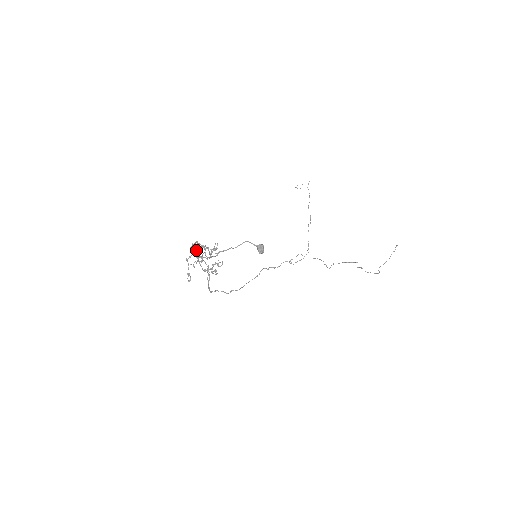
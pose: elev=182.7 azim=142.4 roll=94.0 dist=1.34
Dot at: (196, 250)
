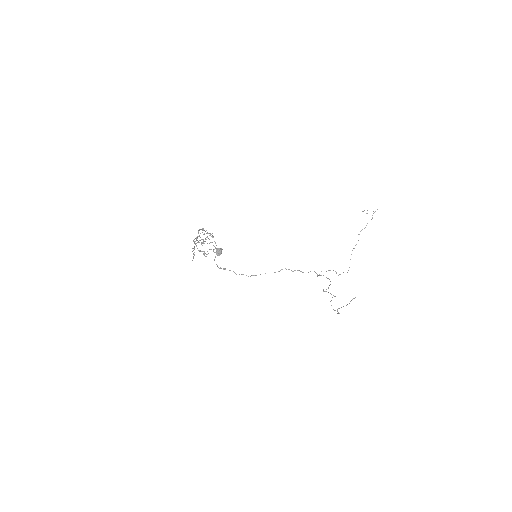
Dot at: occluded
